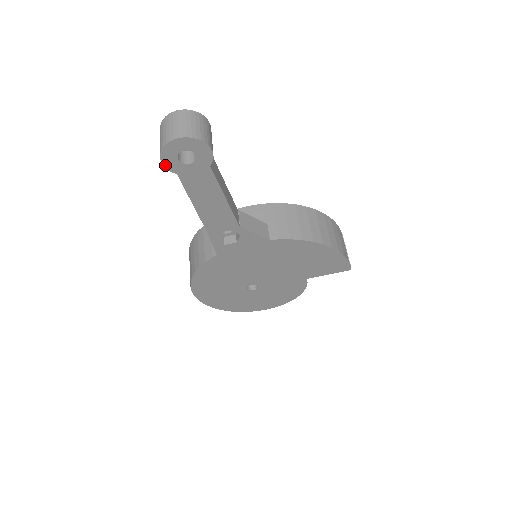
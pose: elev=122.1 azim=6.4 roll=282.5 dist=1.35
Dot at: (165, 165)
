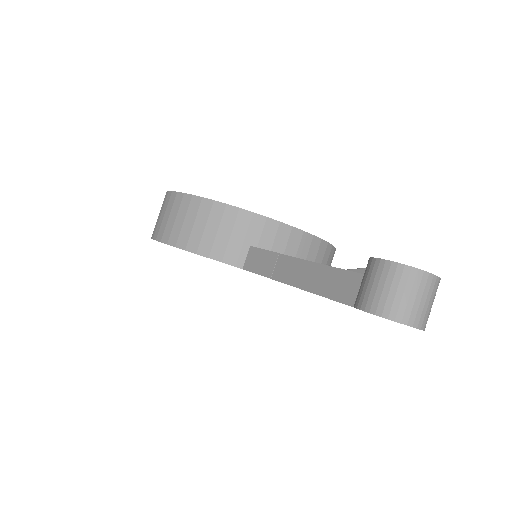
Dot at: (363, 310)
